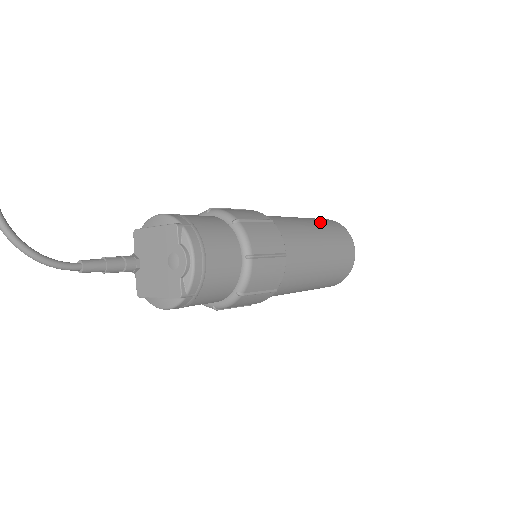
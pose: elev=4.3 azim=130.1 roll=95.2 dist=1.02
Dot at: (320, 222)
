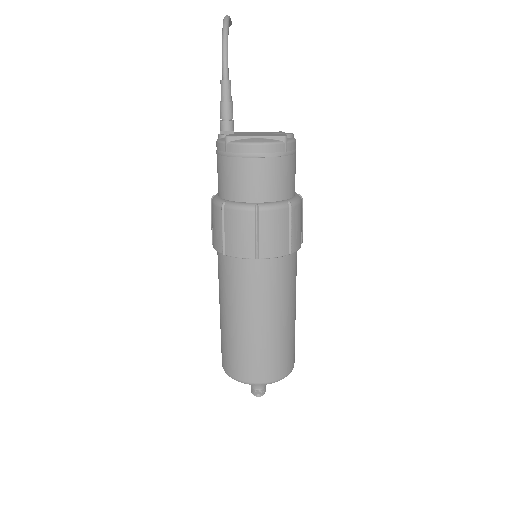
Dot at: occluded
